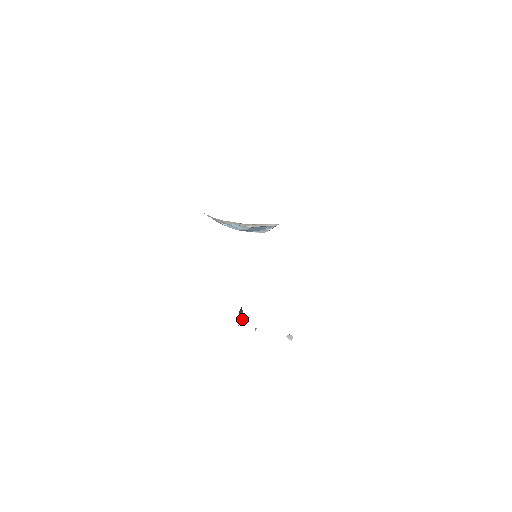
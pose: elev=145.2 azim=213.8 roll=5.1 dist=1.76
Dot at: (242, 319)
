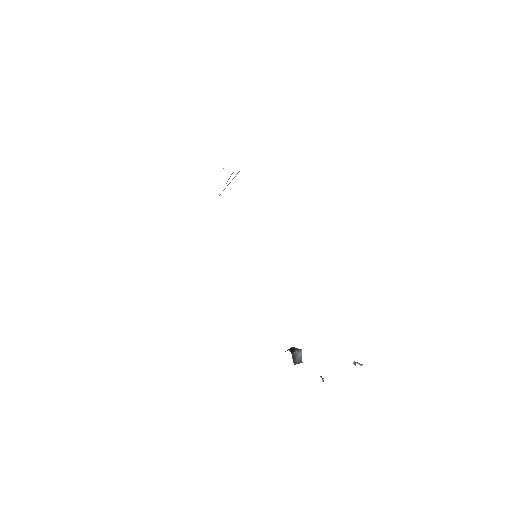
Dot at: (300, 354)
